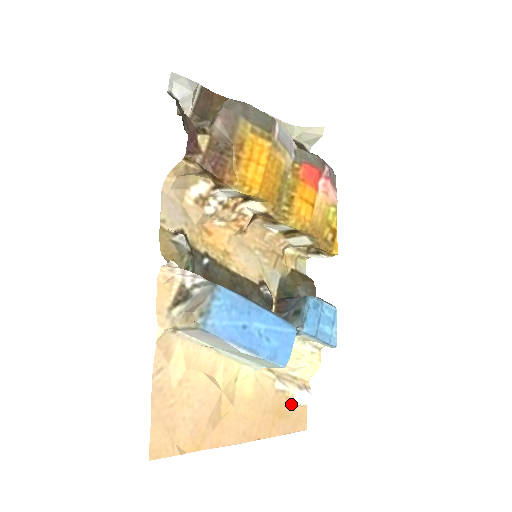
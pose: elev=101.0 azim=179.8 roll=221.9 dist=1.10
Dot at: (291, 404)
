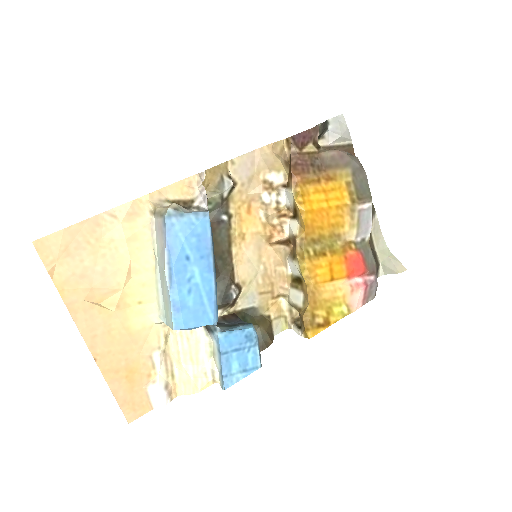
Dot at: (146, 385)
